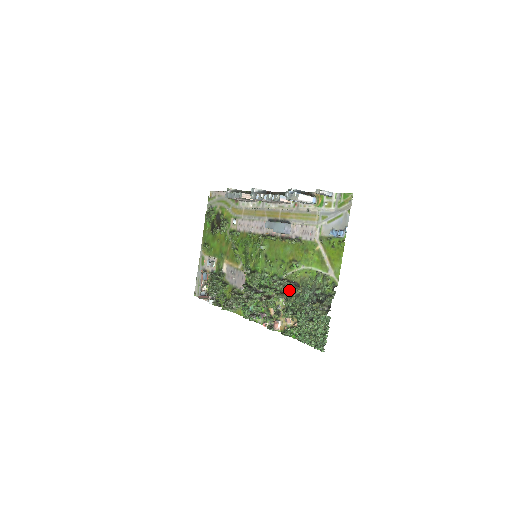
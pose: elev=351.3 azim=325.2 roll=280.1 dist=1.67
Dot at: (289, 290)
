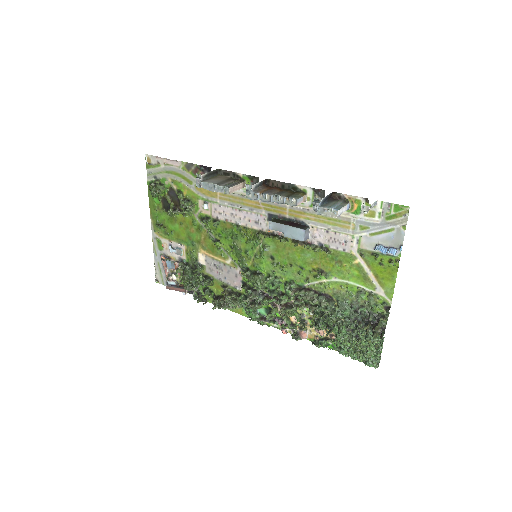
Dot at: (322, 306)
